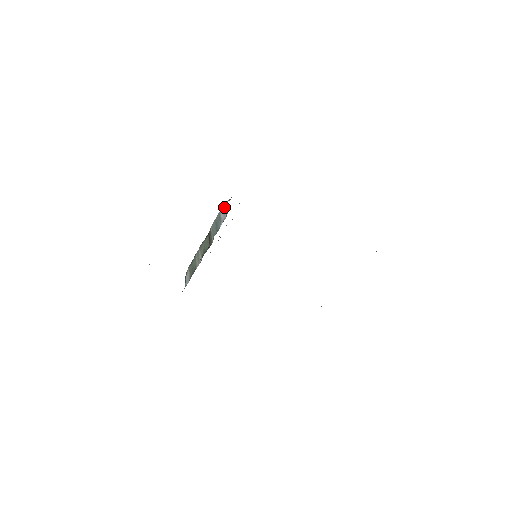
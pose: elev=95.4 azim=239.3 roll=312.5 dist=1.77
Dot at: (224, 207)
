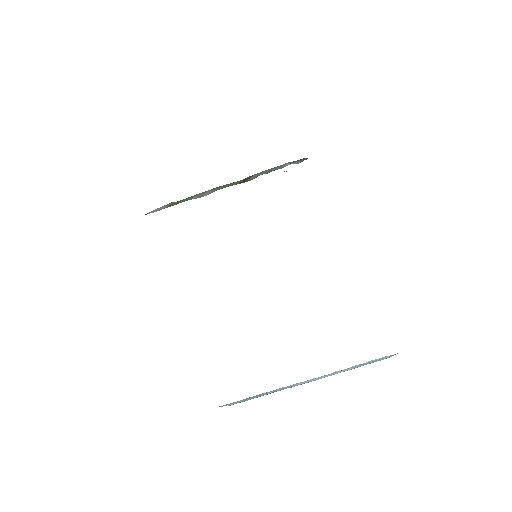
Dot at: (297, 160)
